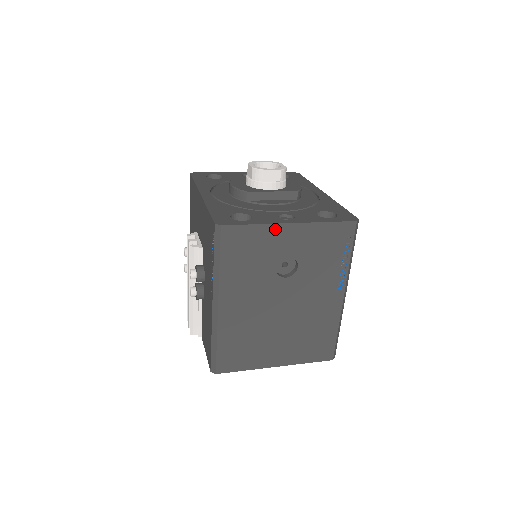
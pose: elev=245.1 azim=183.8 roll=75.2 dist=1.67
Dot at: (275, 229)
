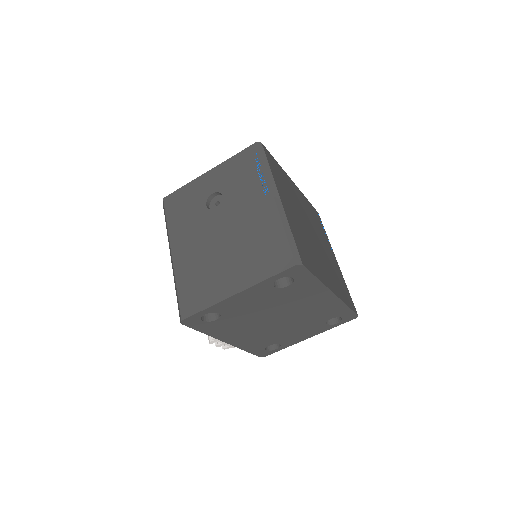
Dot at: (198, 181)
